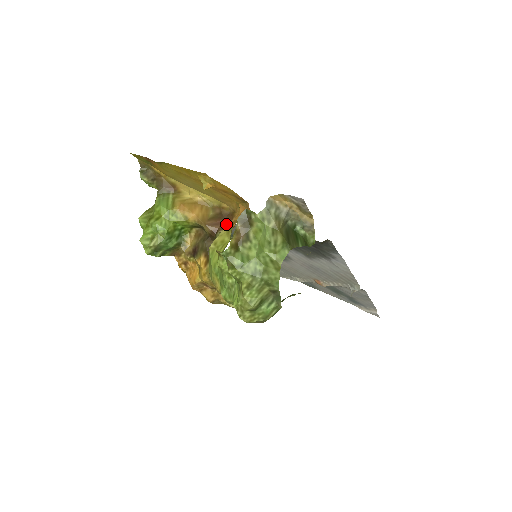
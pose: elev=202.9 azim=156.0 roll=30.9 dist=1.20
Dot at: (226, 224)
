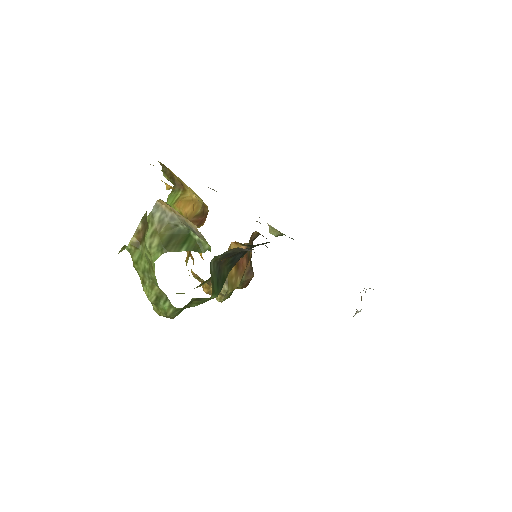
Dot at: (201, 222)
